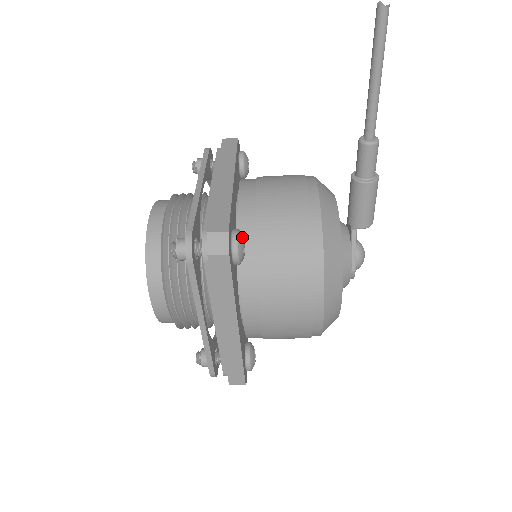
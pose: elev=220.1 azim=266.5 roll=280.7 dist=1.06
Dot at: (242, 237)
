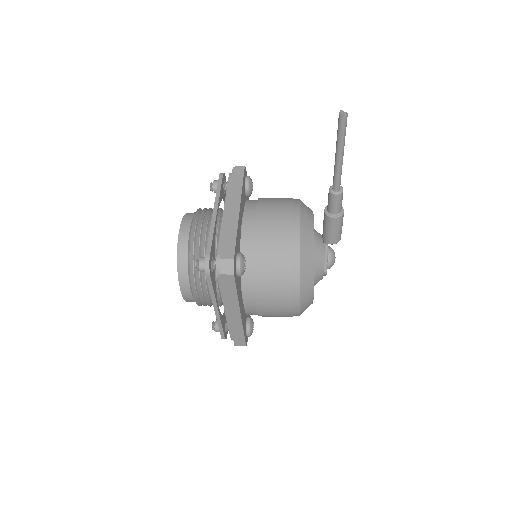
Dot at: (243, 259)
